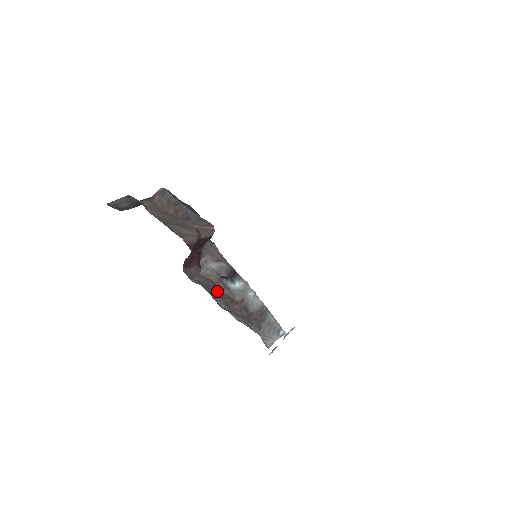
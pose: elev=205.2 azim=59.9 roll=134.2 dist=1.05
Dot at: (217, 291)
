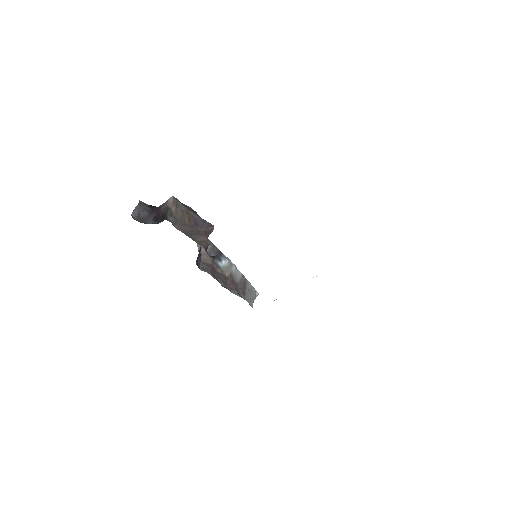
Dot at: (215, 272)
